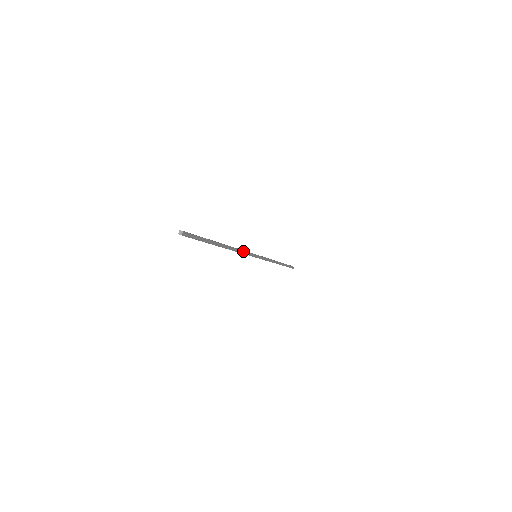
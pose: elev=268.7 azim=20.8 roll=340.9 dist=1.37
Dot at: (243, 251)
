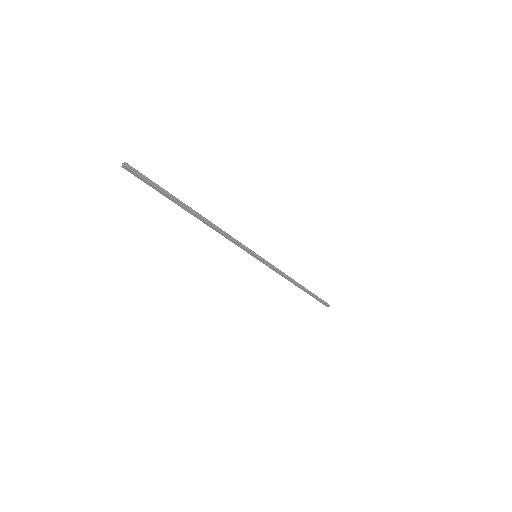
Dot at: (230, 236)
